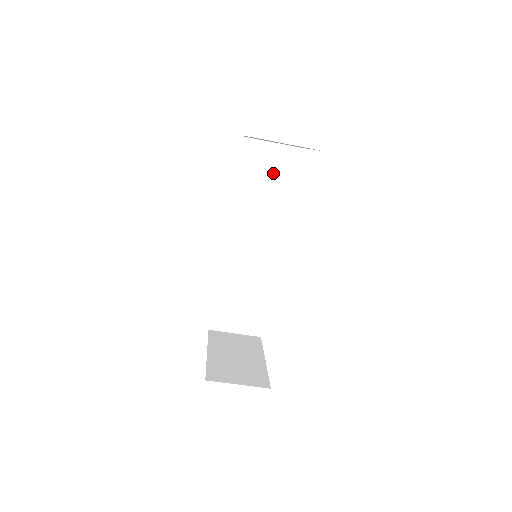
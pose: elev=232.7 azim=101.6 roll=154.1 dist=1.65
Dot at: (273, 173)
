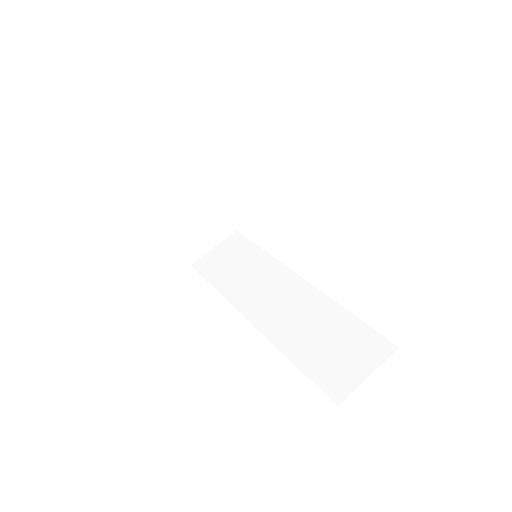
Dot at: (235, 256)
